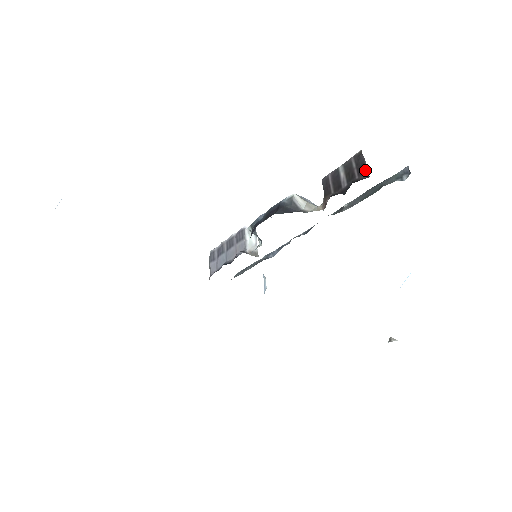
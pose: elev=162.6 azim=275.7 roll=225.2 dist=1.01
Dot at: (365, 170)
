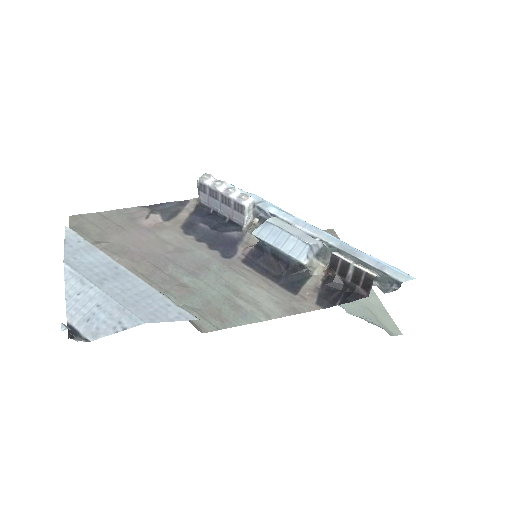
Dot at: (368, 290)
